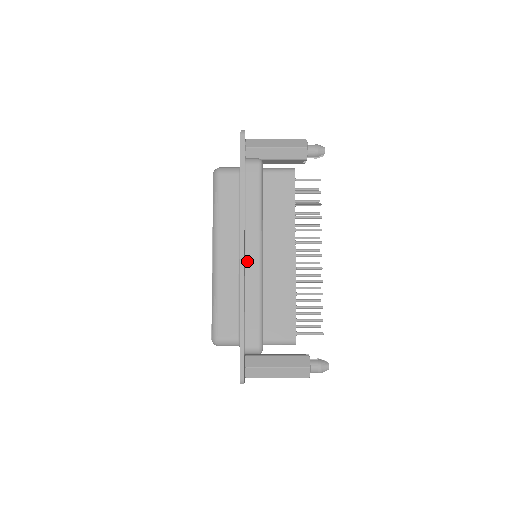
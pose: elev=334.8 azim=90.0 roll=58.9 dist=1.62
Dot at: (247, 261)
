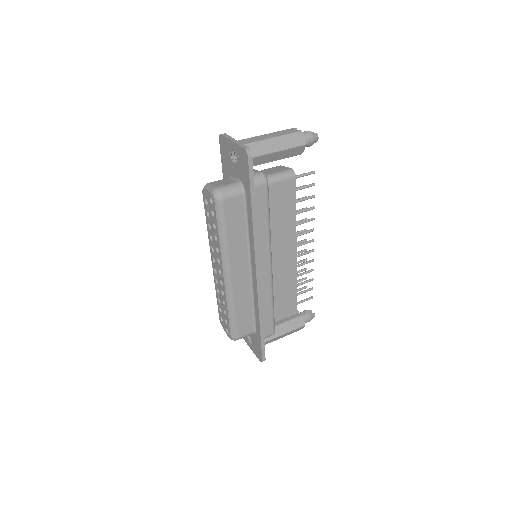
Dot at: (261, 277)
